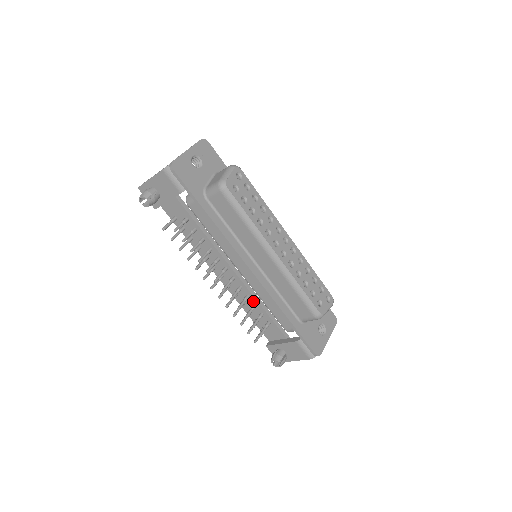
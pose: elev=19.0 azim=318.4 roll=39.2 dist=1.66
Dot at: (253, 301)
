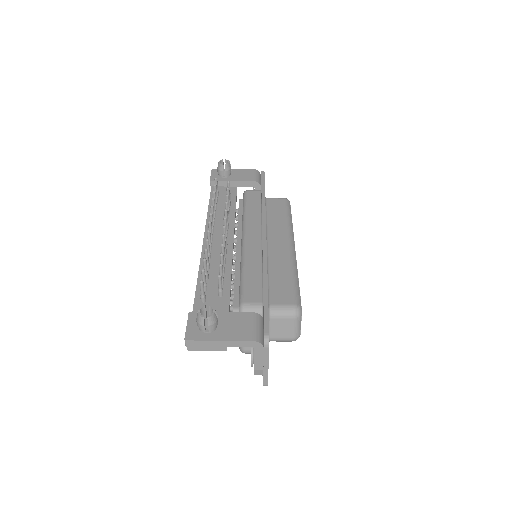
Dot at: (225, 269)
